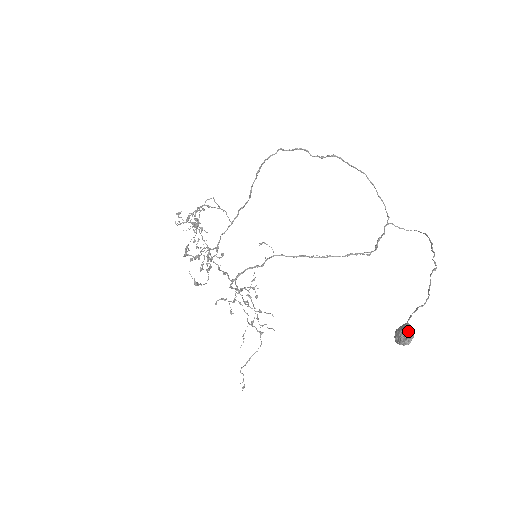
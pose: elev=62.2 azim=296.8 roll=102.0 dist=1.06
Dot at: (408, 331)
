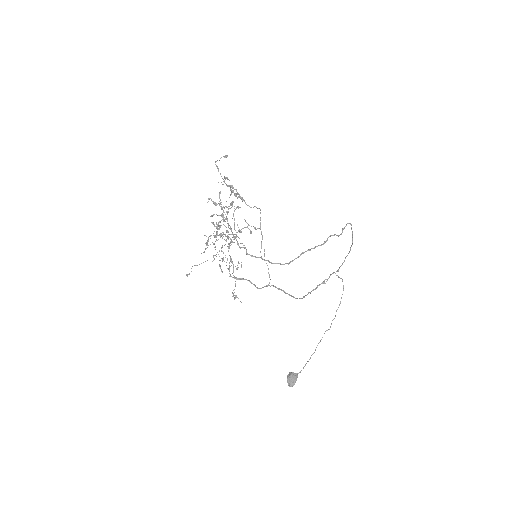
Dot at: occluded
